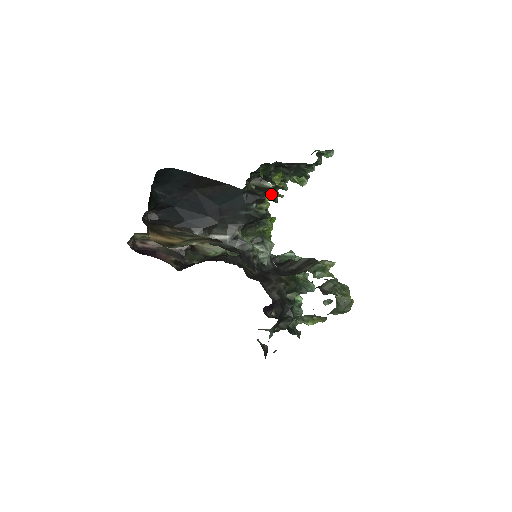
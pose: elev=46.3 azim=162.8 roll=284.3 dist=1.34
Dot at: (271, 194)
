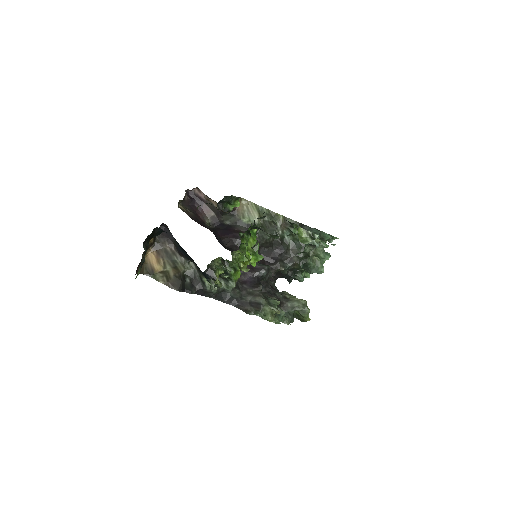
Dot at: occluded
